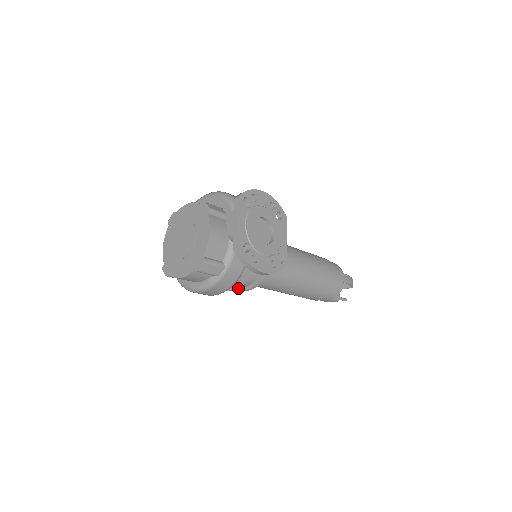
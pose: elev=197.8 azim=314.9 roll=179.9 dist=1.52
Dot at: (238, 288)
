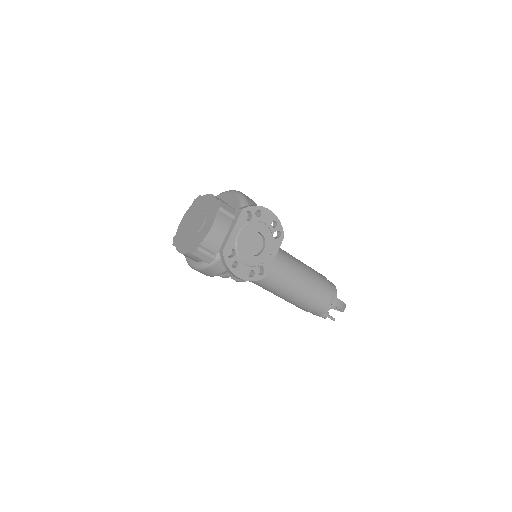
Dot at: occluded
